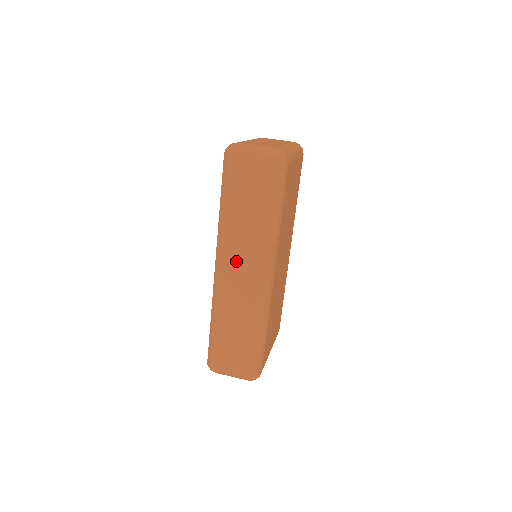
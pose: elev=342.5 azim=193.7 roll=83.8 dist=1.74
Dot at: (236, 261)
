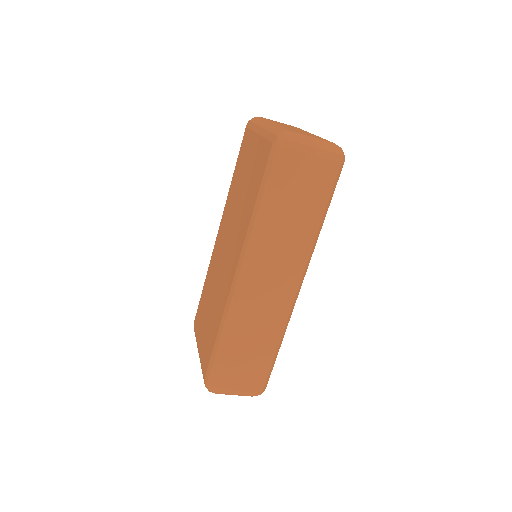
Dot at: (270, 270)
